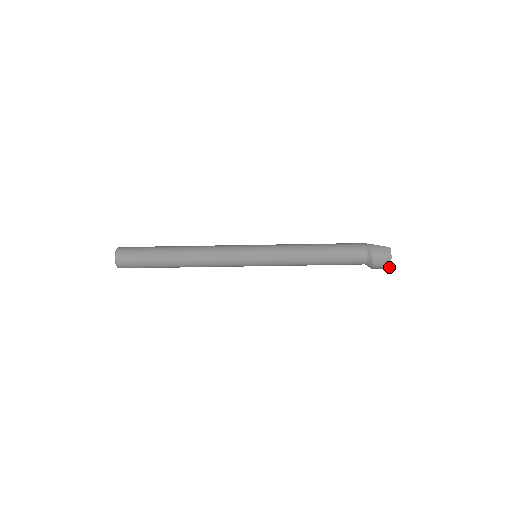
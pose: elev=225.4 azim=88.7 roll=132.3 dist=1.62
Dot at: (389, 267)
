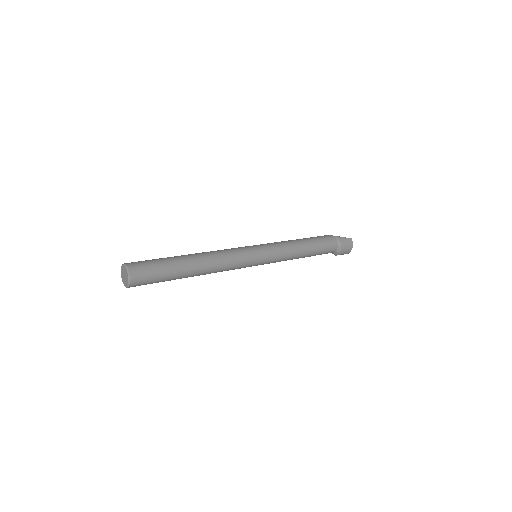
Dot at: (347, 253)
